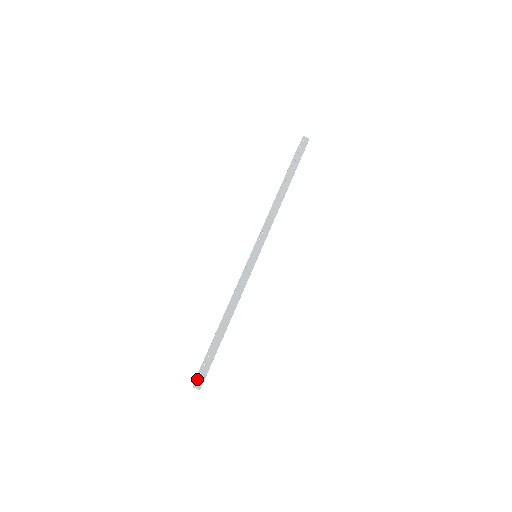
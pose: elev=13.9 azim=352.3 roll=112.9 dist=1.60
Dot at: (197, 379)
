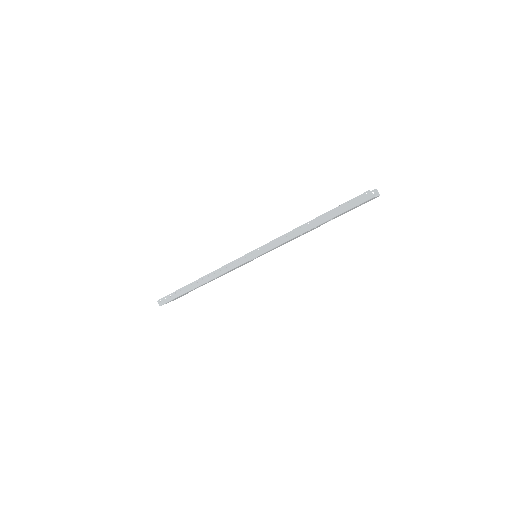
Dot at: (162, 299)
